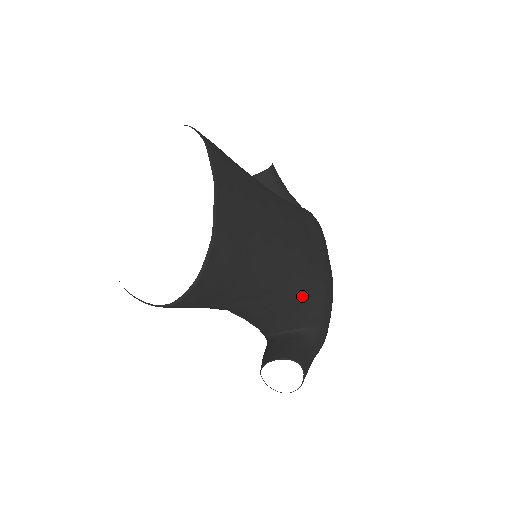
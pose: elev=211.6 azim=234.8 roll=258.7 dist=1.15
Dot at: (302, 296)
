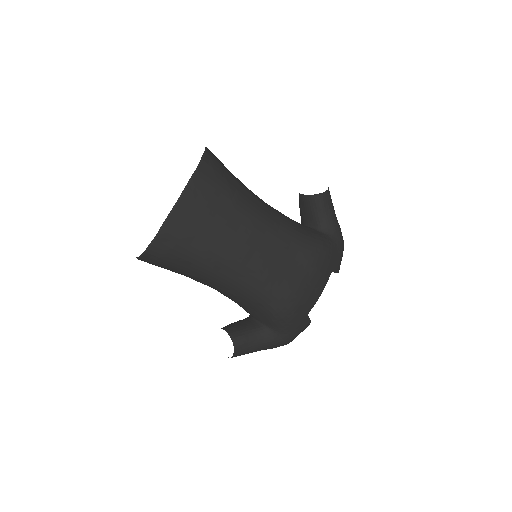
Dot at: (254, 301)
